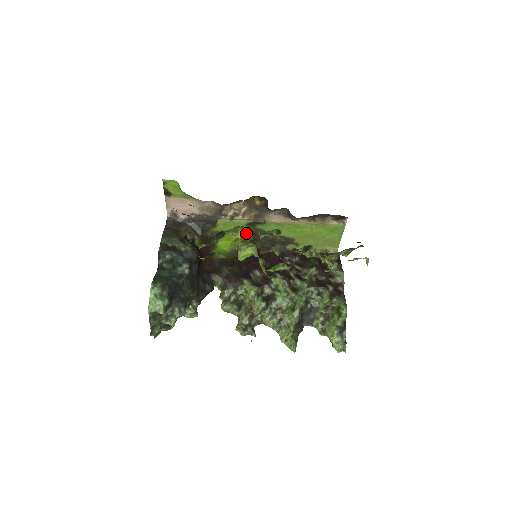
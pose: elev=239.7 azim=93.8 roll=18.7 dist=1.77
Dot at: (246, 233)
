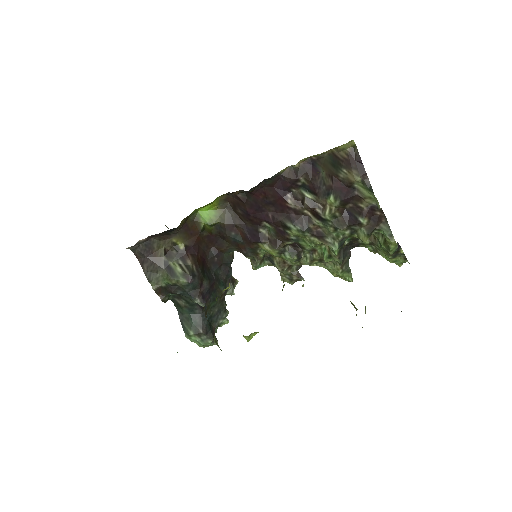
Dot at: occluded
